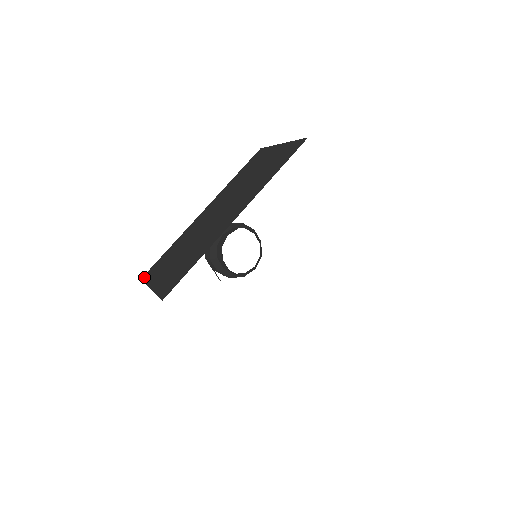
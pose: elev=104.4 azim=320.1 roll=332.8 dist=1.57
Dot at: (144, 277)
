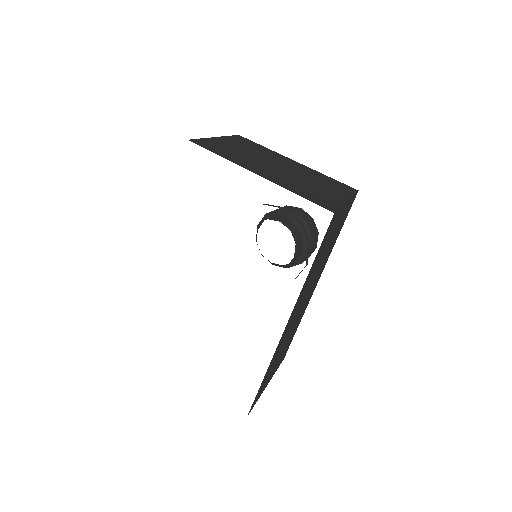
Dot at: occluded
